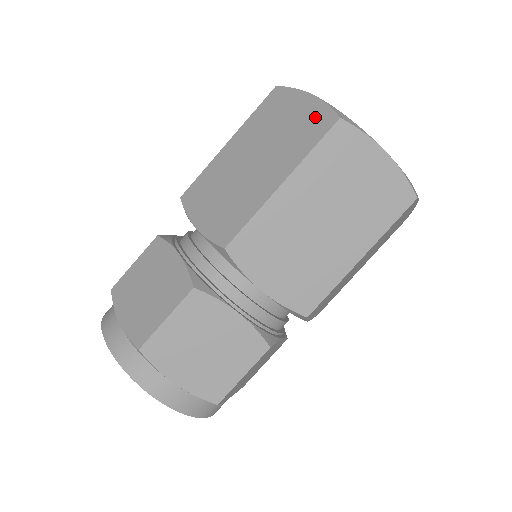
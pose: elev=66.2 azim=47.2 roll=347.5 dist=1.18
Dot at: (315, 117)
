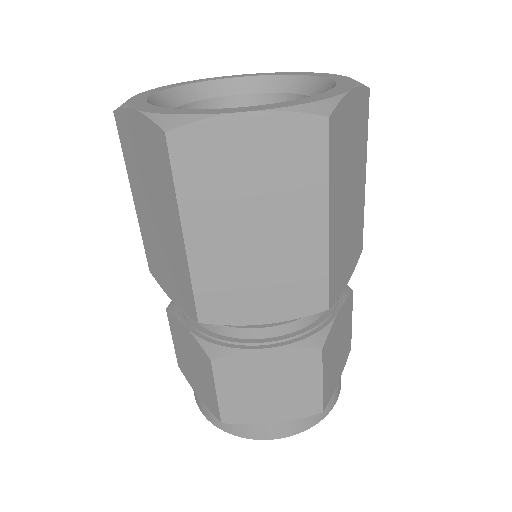
Dot at: (152, 141)
